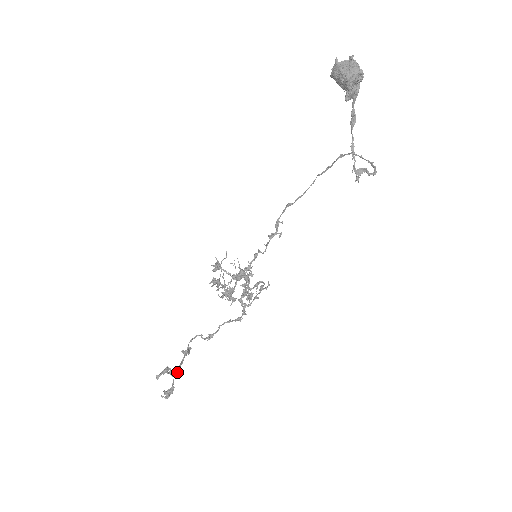
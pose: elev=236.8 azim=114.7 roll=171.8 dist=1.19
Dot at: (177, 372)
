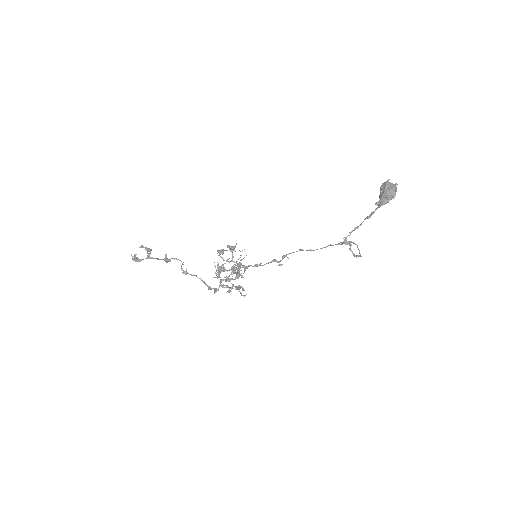
Dot at: (151, 258)
